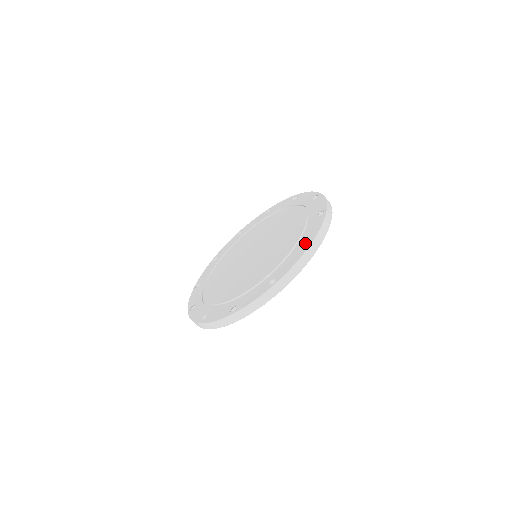
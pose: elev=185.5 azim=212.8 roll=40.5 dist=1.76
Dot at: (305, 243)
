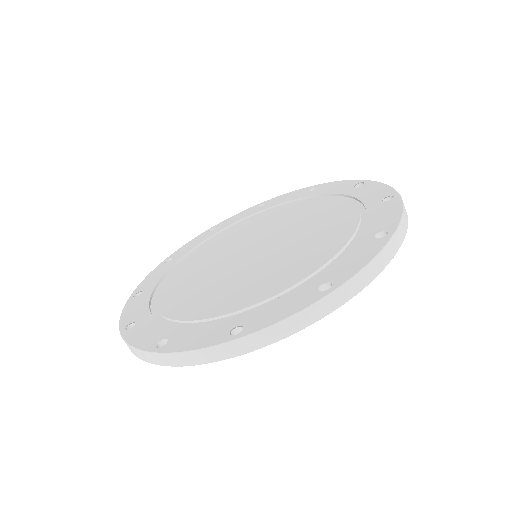
Dot at: (378, 233)
